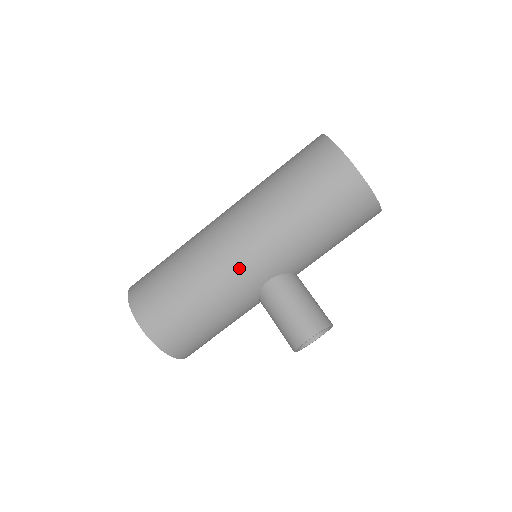
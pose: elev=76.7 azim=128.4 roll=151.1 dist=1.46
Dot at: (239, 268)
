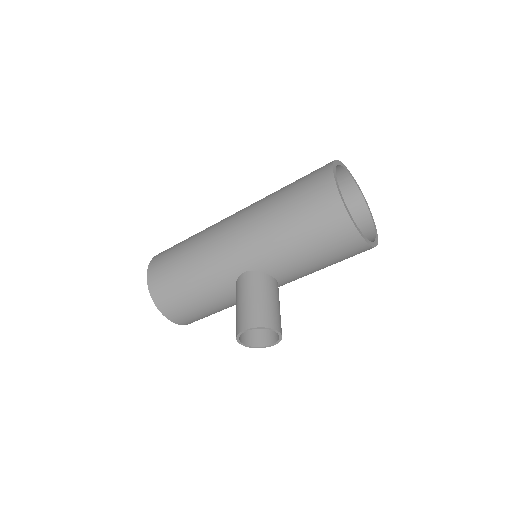
Dot at: (222, 252)
